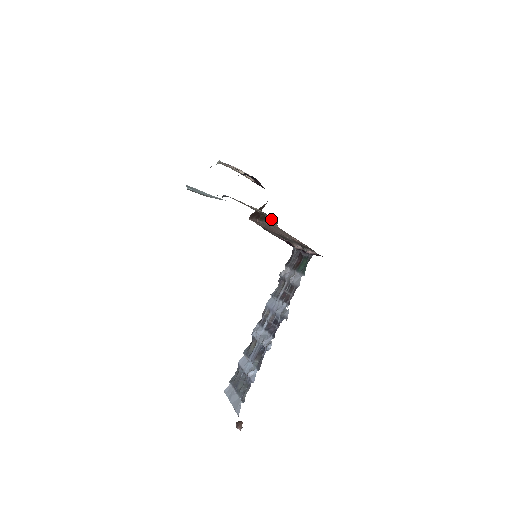
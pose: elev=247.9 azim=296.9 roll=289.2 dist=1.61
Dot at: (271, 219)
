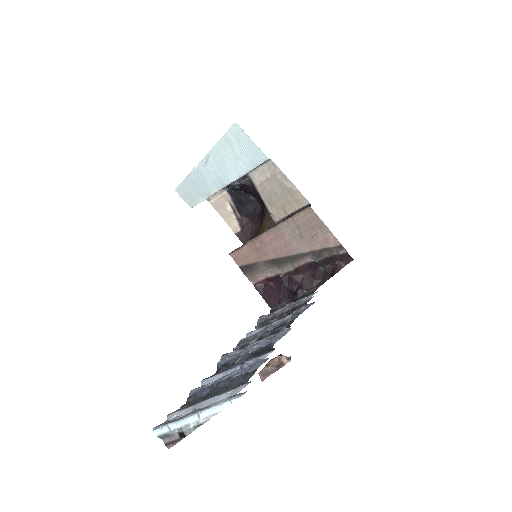
Dot at: (294, 213)
